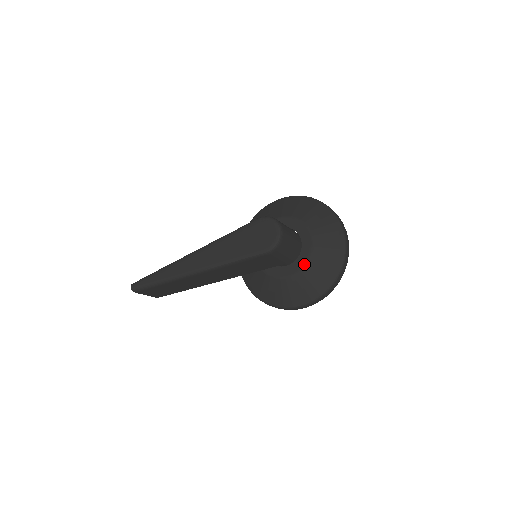
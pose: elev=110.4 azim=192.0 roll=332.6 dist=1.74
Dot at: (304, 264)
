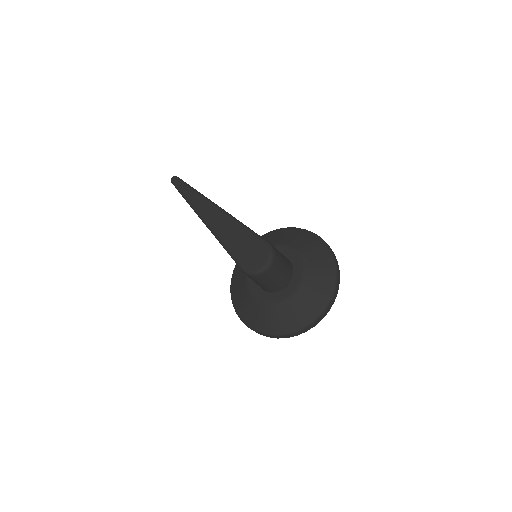
Dot at: (268, 302)
